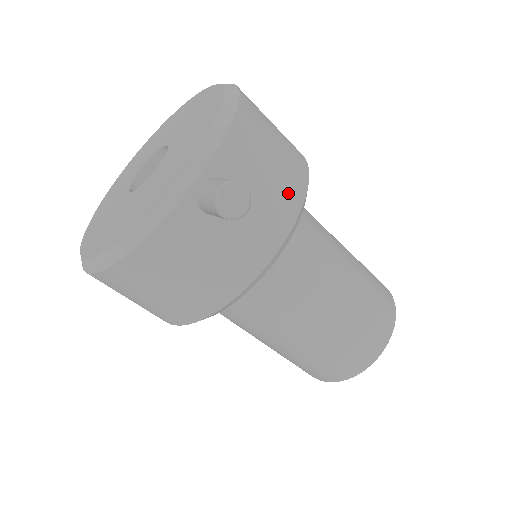
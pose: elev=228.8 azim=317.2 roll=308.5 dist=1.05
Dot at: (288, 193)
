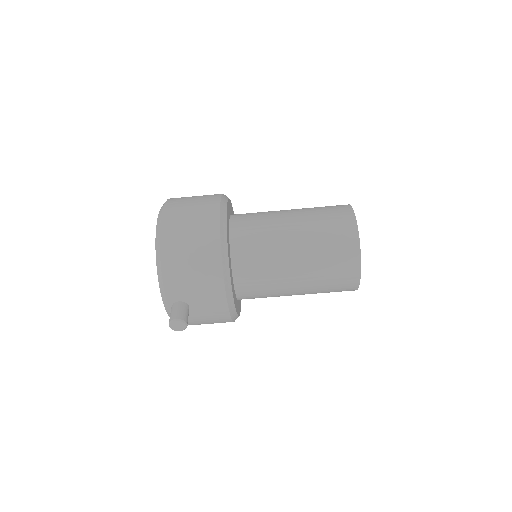
Dot at: (211, 280)
